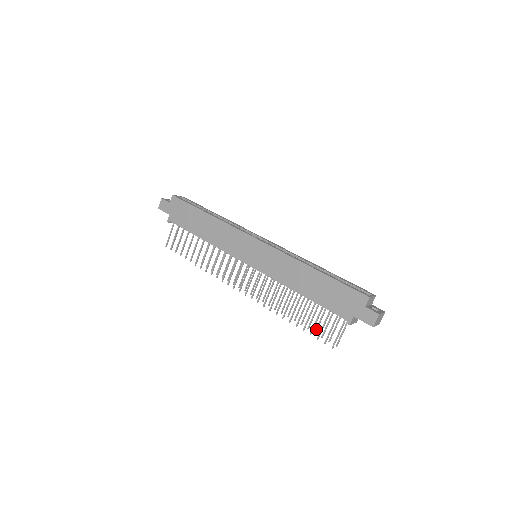
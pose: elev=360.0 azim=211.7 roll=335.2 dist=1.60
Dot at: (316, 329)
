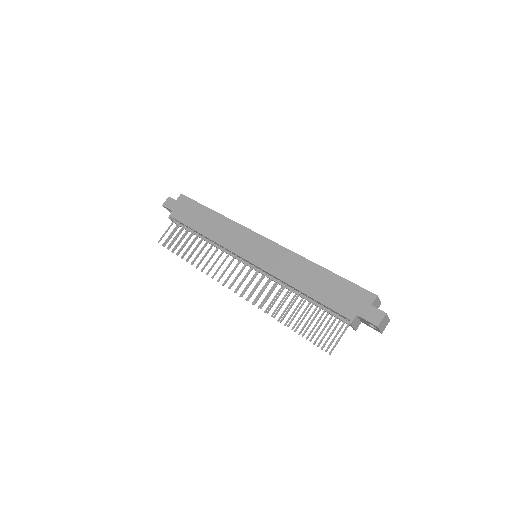
Dot at: (309, 334)
